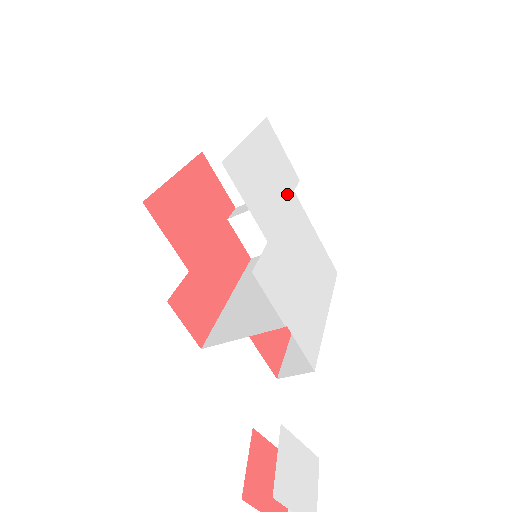
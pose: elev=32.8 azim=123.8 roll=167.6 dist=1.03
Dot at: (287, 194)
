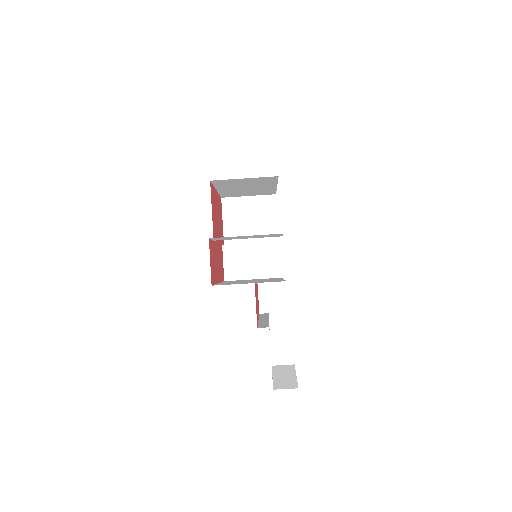
Dot at: occluded
